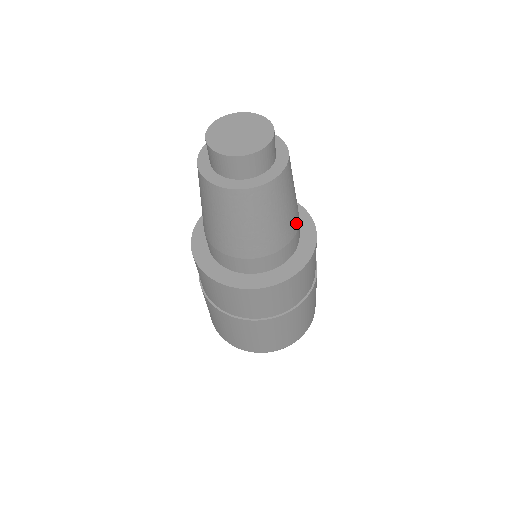
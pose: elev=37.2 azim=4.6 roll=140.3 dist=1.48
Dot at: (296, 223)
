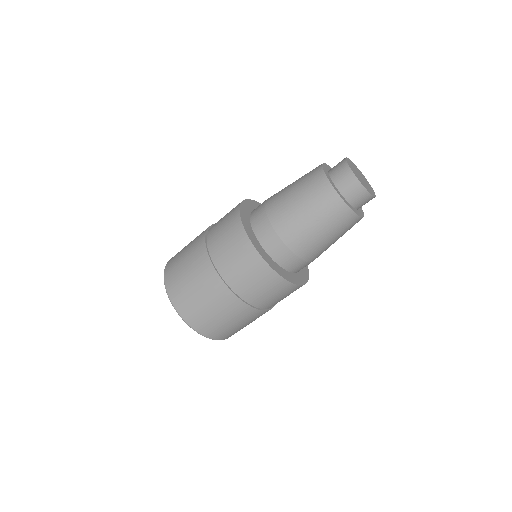
Dot at: (312, 256)
